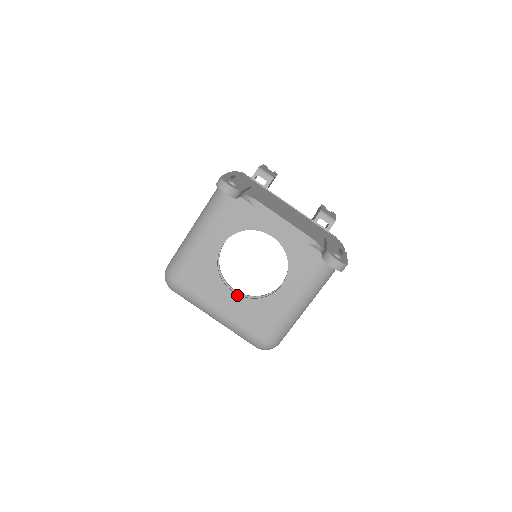
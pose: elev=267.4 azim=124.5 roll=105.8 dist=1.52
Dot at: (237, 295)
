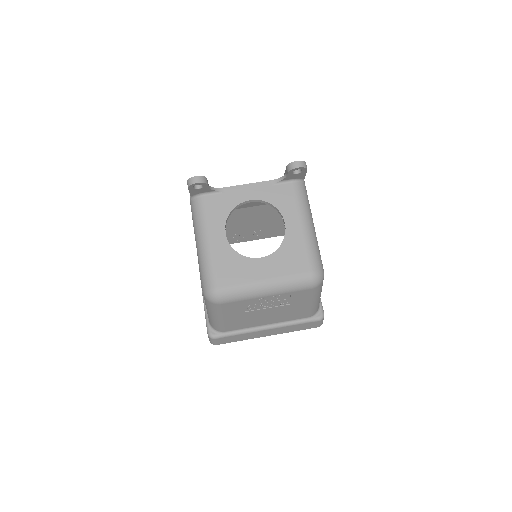
Dot at: (265, 257)
